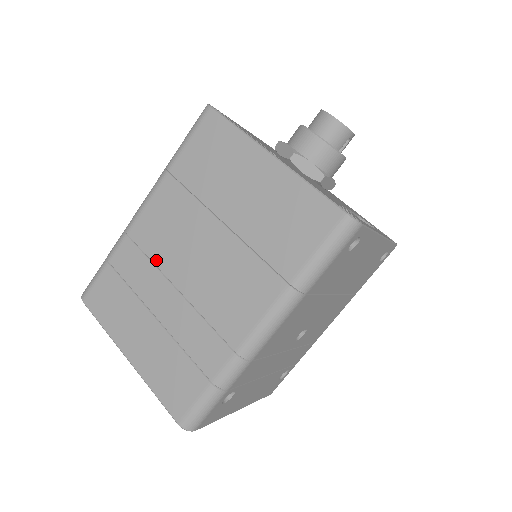
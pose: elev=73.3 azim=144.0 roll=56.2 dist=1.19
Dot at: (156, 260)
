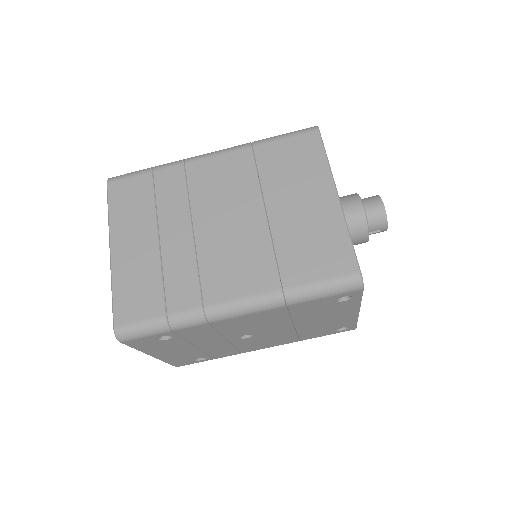
Dot at: (193, 198)
